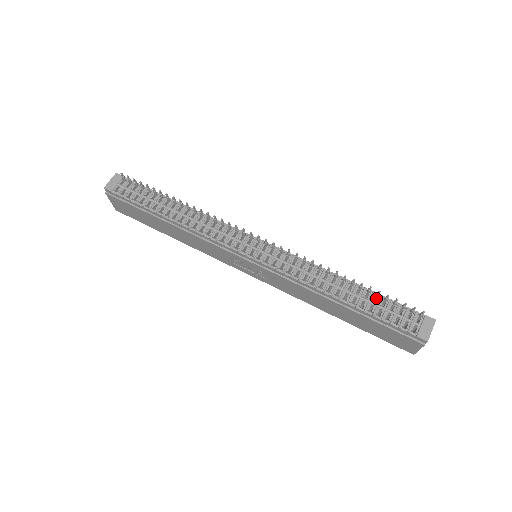
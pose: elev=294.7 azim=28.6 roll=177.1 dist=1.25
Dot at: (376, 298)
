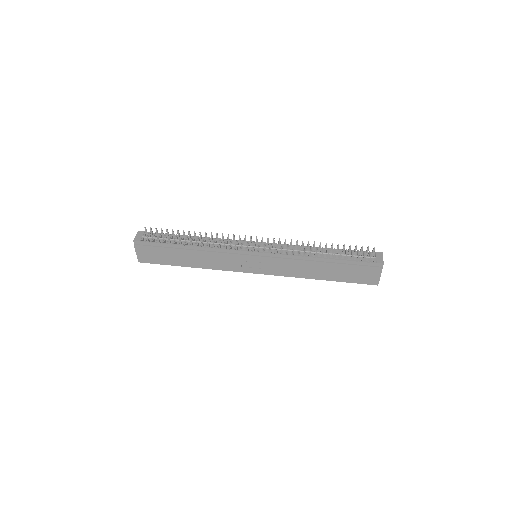
Dot at: (343, 253)
